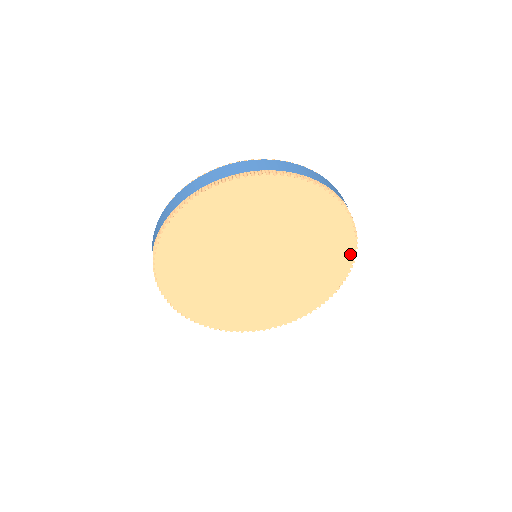
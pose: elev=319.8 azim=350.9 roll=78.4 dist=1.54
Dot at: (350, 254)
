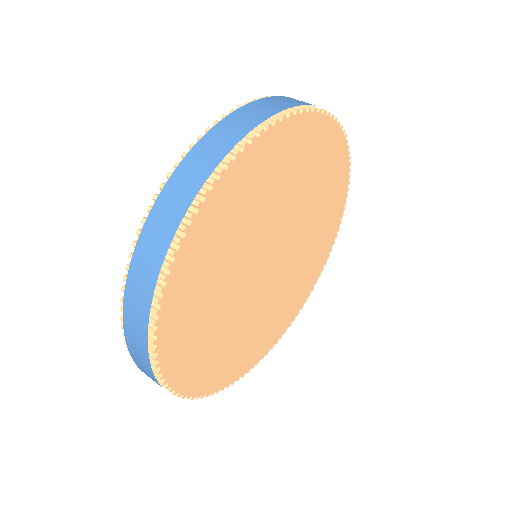
Dot at: (320, 270)
